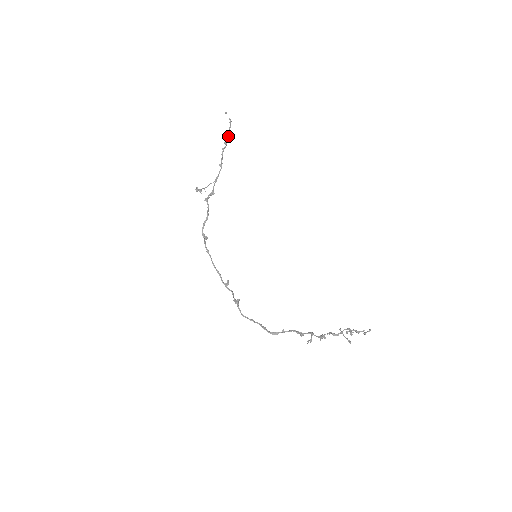
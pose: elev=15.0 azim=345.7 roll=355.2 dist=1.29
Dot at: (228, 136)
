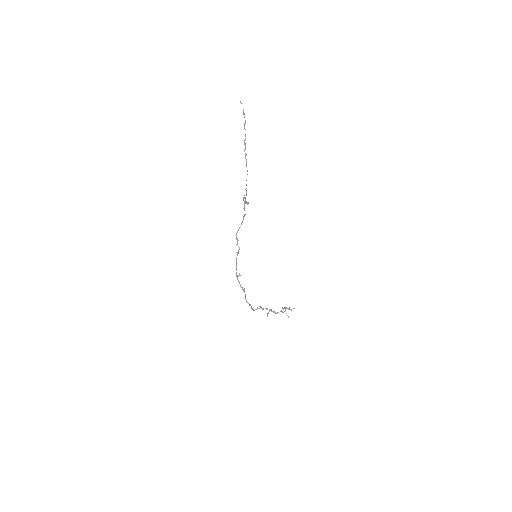
Dot at: (245, 135)
